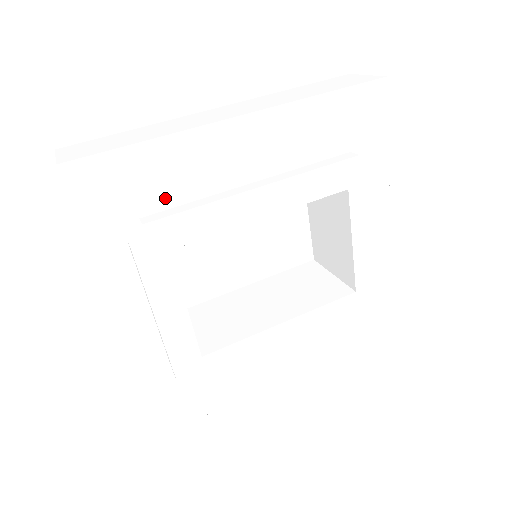
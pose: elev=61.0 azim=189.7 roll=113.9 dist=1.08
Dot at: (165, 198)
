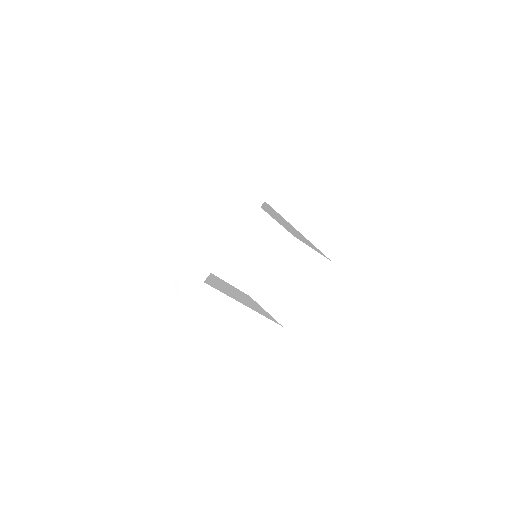
Dot at: (282, 174)
